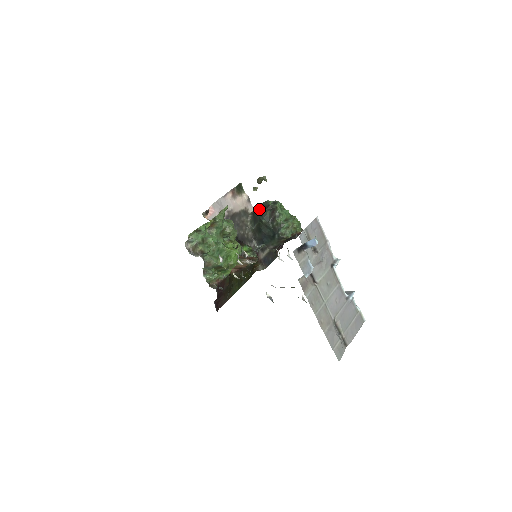
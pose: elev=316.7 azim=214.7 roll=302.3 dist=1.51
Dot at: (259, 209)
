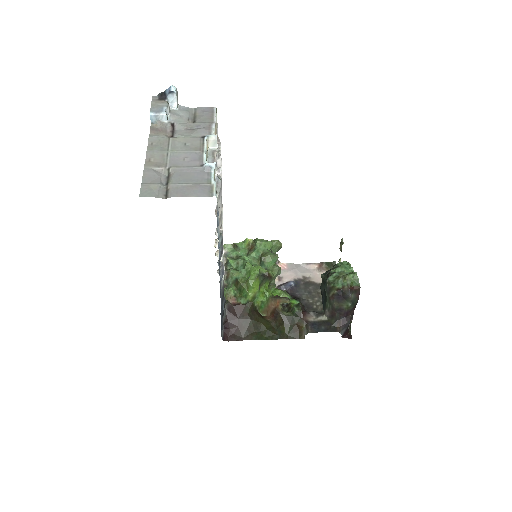
Dot at: occluded
